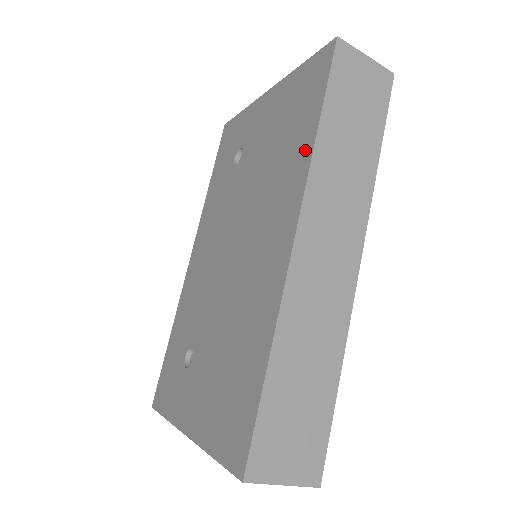
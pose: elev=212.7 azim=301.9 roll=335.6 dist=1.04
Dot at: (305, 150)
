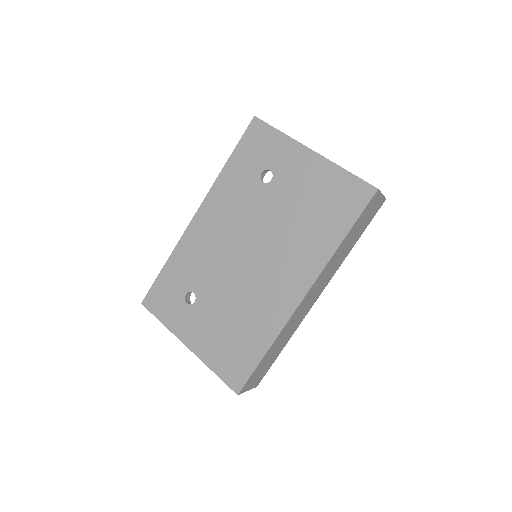
Dot at: (328, 248)
